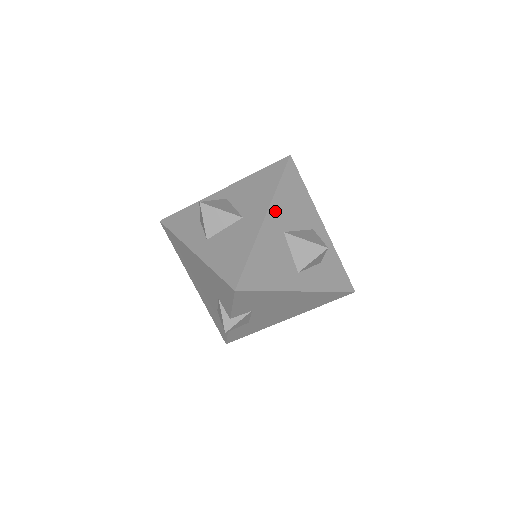
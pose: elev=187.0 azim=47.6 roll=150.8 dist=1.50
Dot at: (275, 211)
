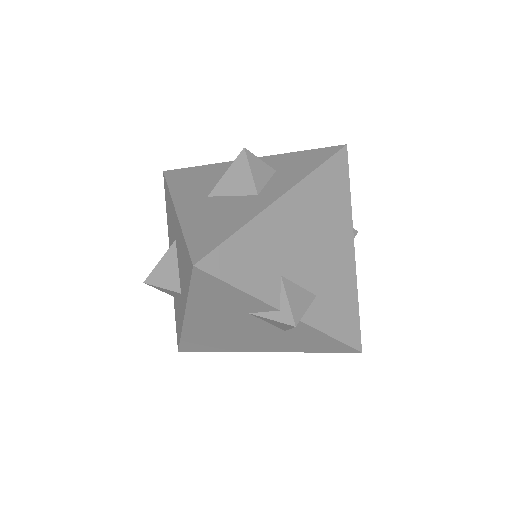
Dot at: (183, 199)
